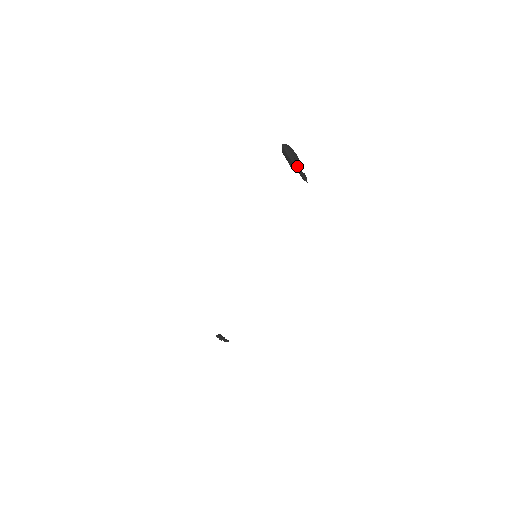
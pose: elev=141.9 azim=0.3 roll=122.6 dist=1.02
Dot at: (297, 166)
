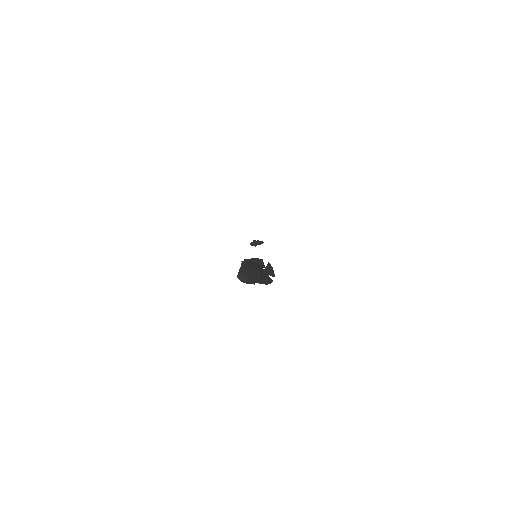
Dot at: (259, 281)
